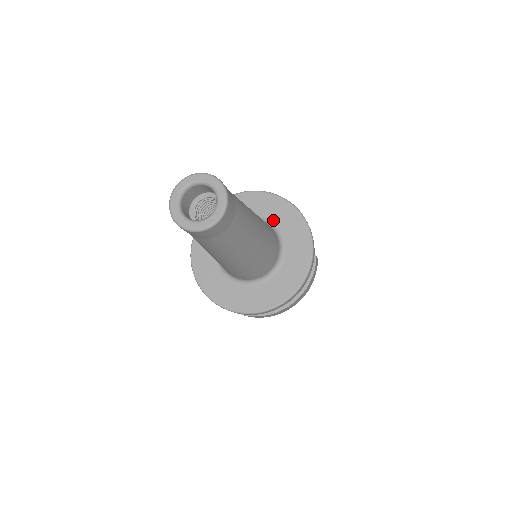
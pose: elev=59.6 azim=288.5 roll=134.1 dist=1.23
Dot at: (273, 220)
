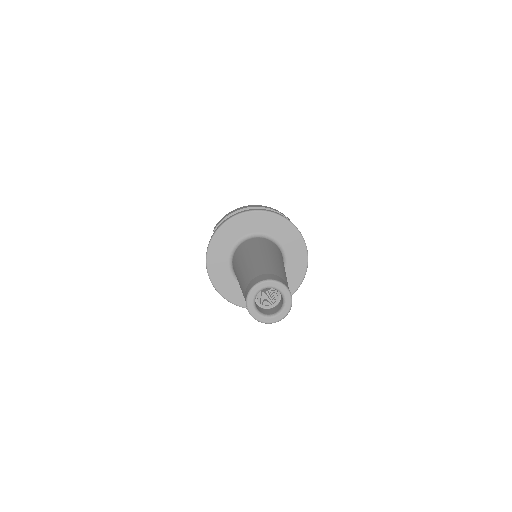
Dot at: (286, 249)
